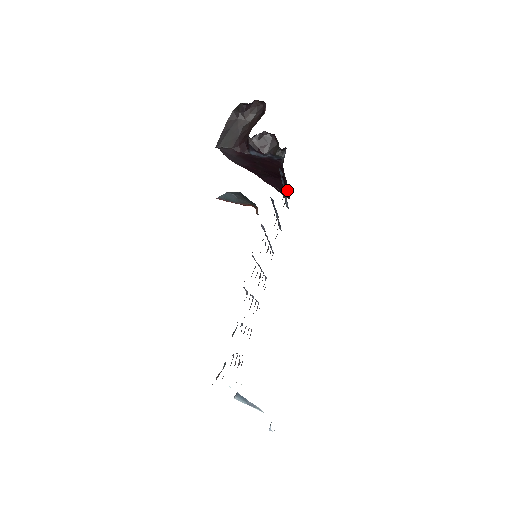
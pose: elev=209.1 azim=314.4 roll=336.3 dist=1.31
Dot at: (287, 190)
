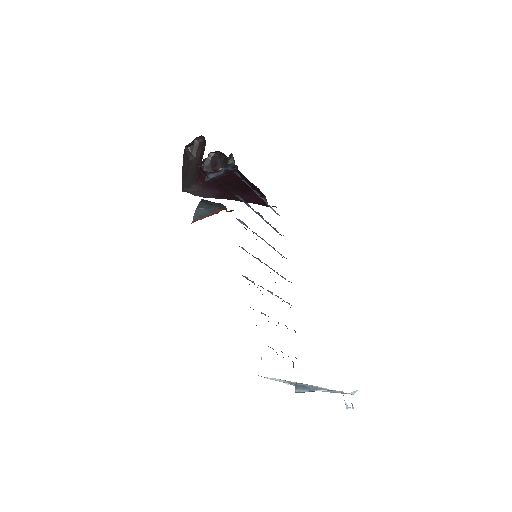
Dot at: occluded
